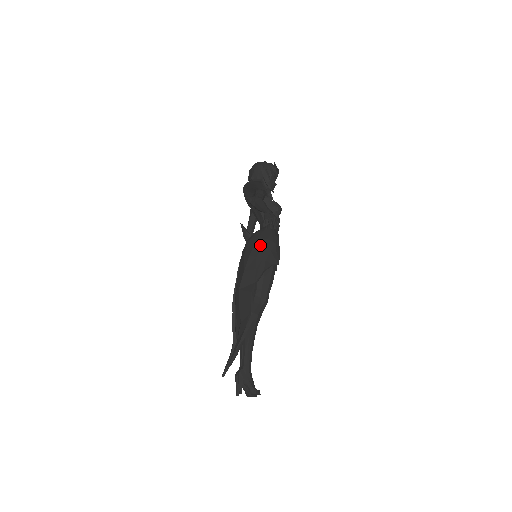
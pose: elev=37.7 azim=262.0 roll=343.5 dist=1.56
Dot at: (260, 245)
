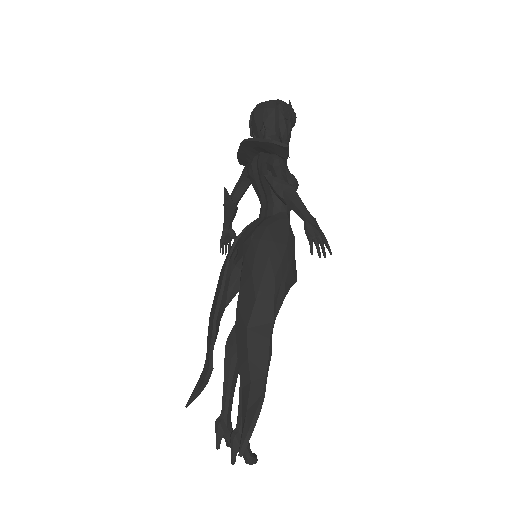
Dot at: (278, 256)
